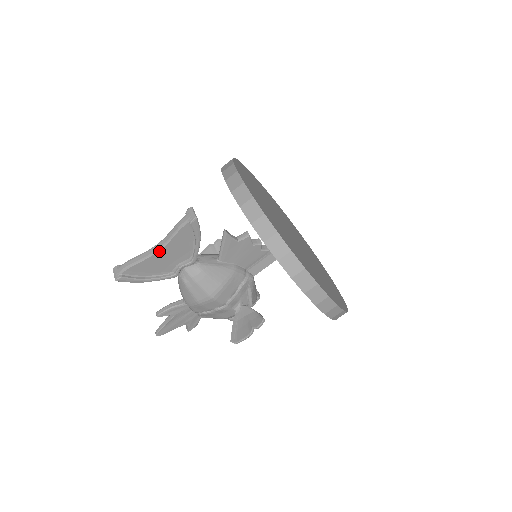
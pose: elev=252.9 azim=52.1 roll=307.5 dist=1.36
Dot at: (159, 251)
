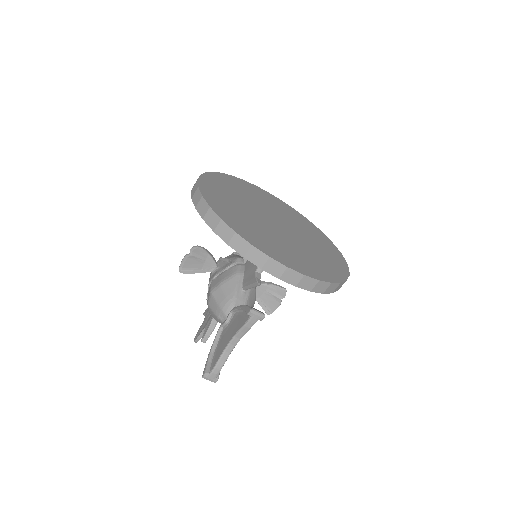
Dot at: occluded
